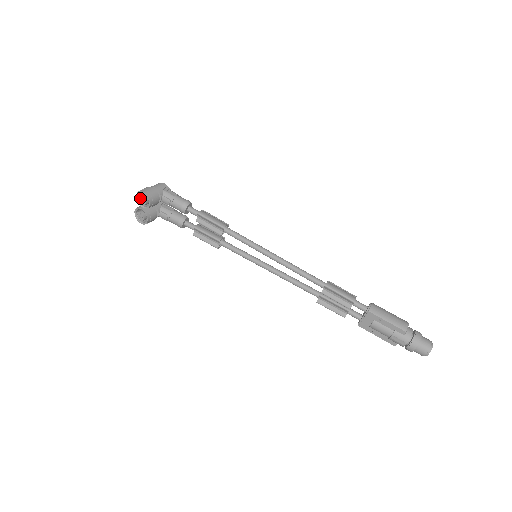
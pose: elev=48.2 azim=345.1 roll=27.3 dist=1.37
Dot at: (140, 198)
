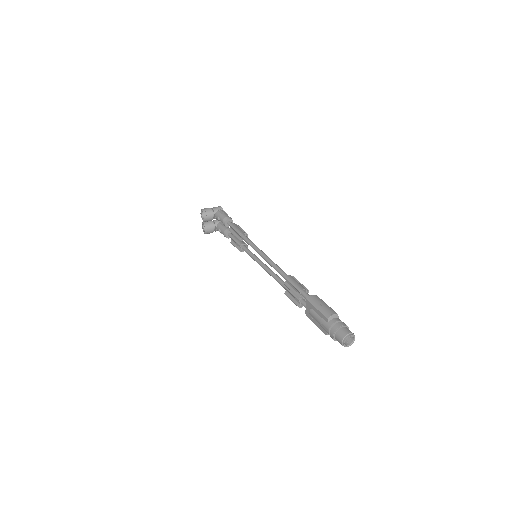
Dot at: (201, 214)
